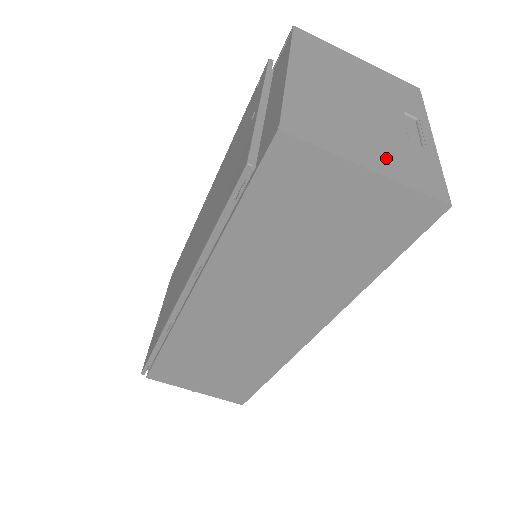
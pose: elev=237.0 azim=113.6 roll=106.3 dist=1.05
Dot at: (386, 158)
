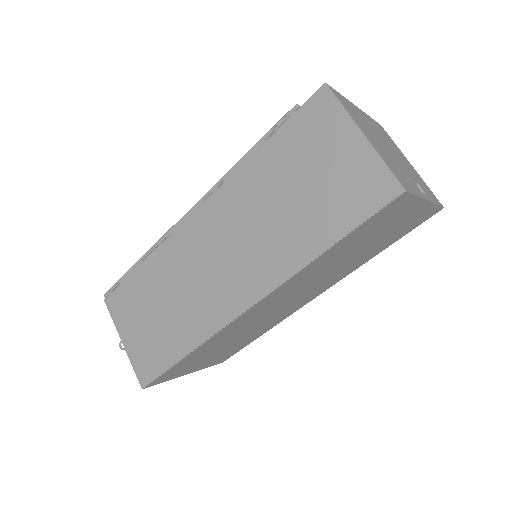
Dot at: (381, 151)
